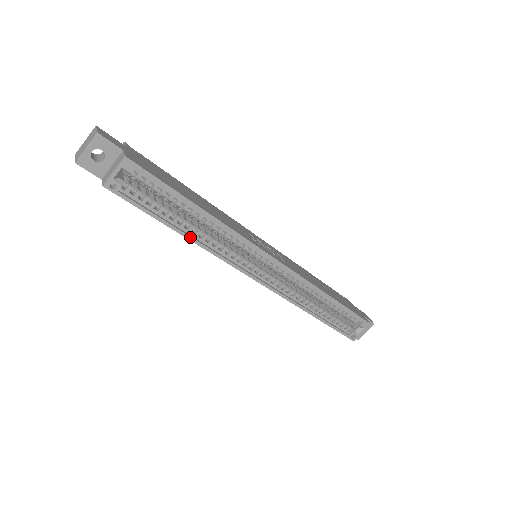
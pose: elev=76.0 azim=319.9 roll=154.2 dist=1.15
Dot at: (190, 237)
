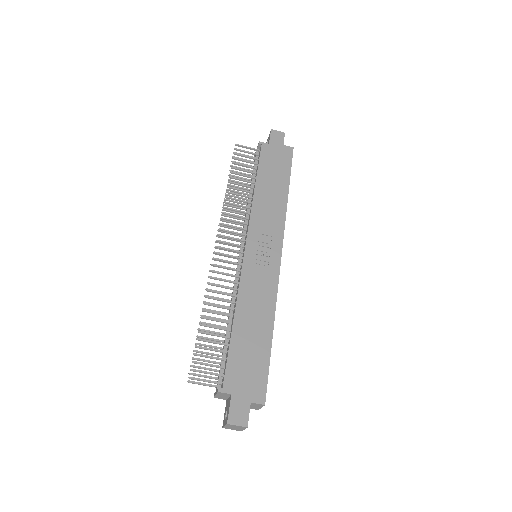
Dot at: occluded
